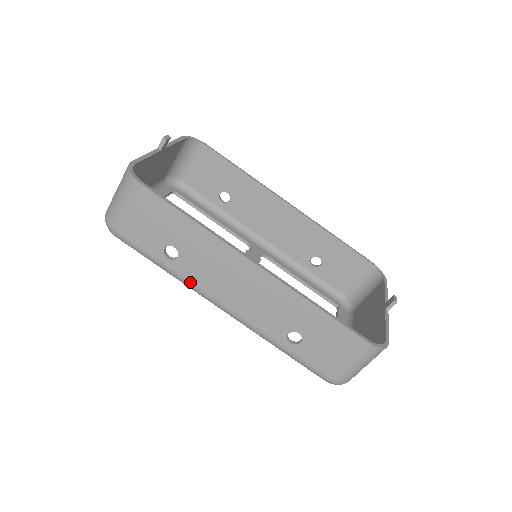
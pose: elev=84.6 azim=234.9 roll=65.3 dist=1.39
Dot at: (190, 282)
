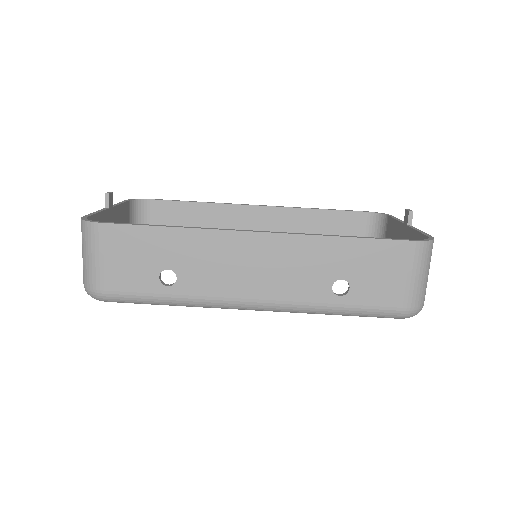
Dot at: (204, 298)
